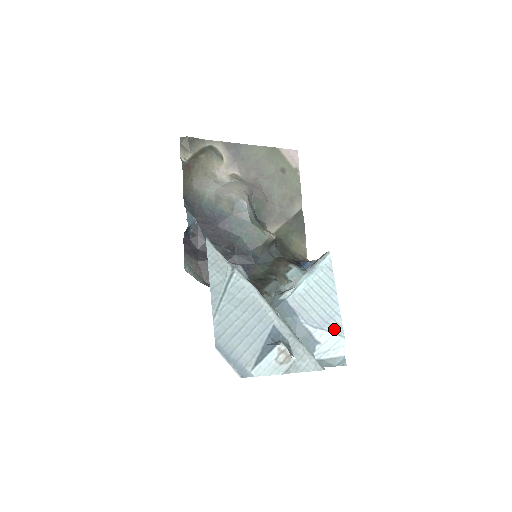
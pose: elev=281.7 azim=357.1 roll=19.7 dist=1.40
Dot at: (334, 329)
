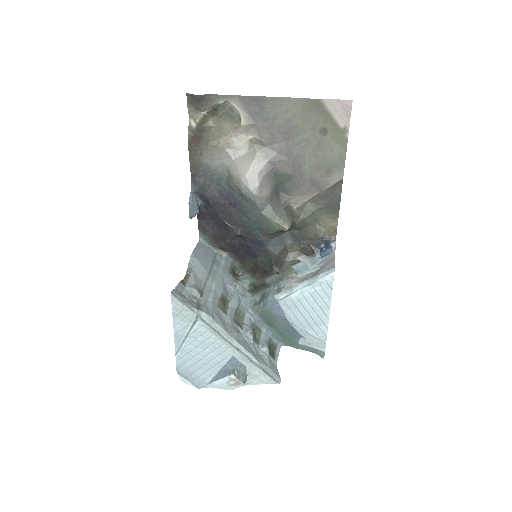
Dot at: (318, 335)
